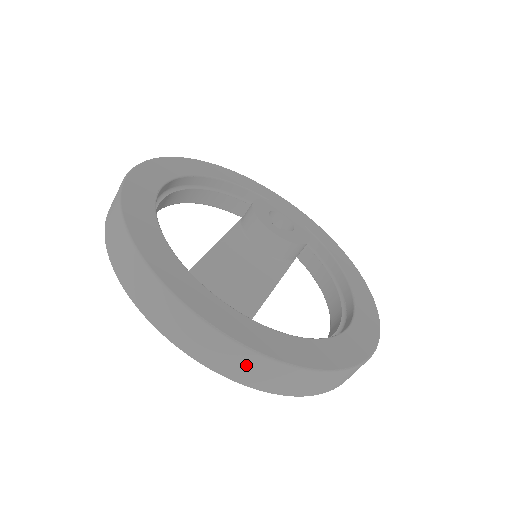
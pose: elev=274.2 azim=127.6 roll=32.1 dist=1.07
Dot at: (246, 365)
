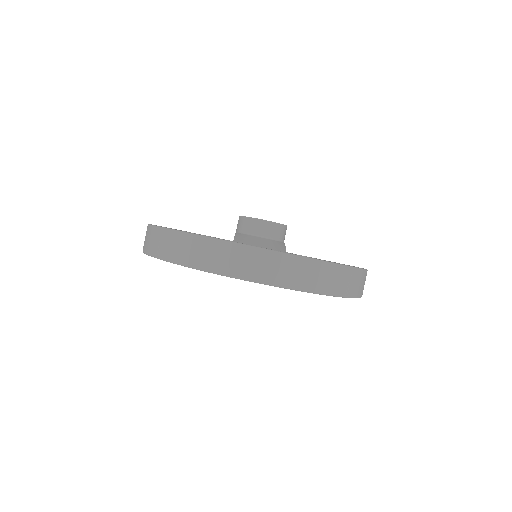
Dot at: (306, 272)
